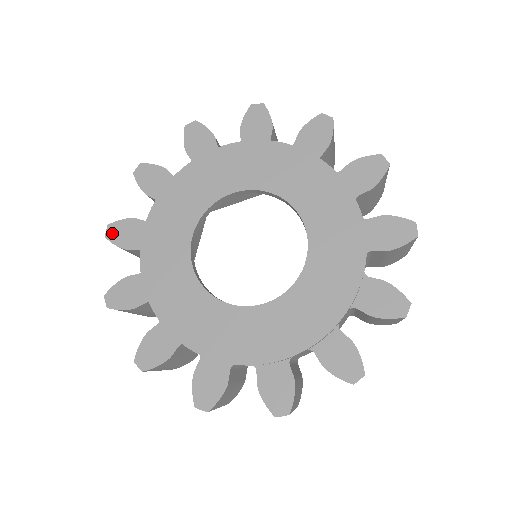
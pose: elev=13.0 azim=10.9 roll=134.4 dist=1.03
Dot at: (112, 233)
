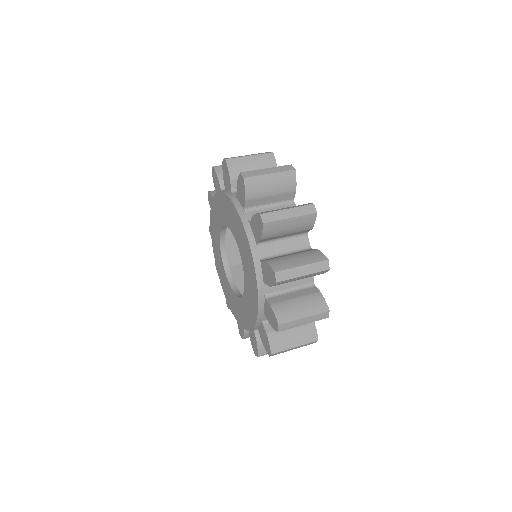
Dot at: (213, 173)
